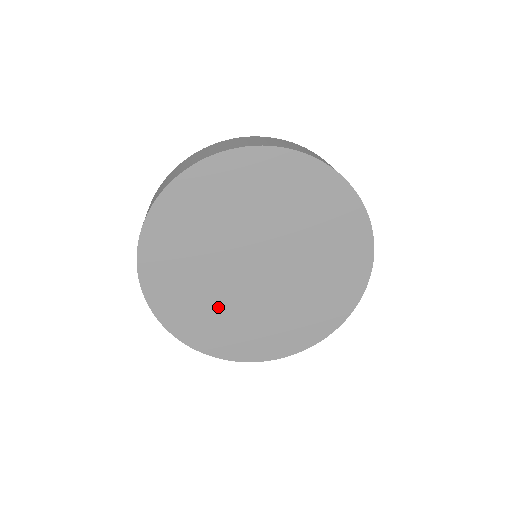
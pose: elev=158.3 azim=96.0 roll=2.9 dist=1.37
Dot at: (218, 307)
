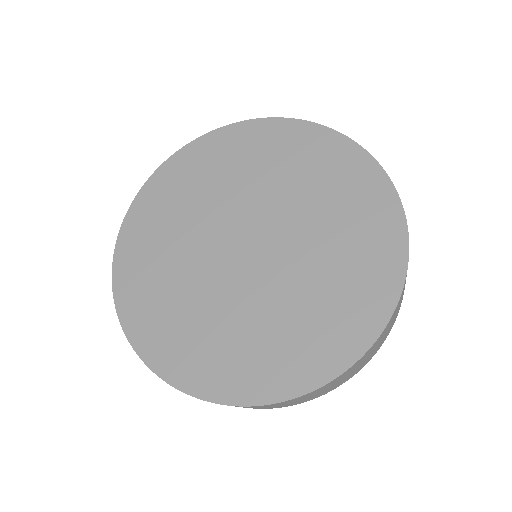
Dot at: (185, 293)
